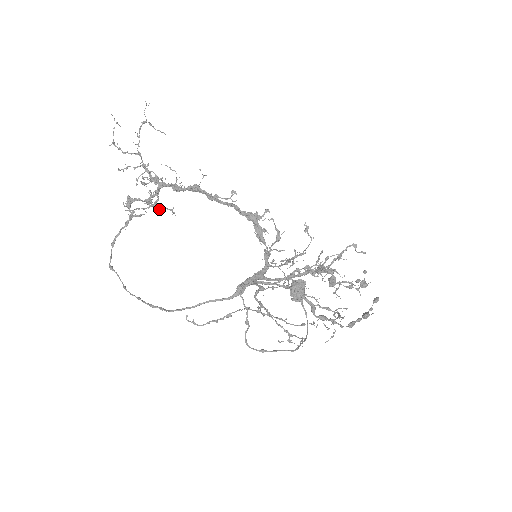
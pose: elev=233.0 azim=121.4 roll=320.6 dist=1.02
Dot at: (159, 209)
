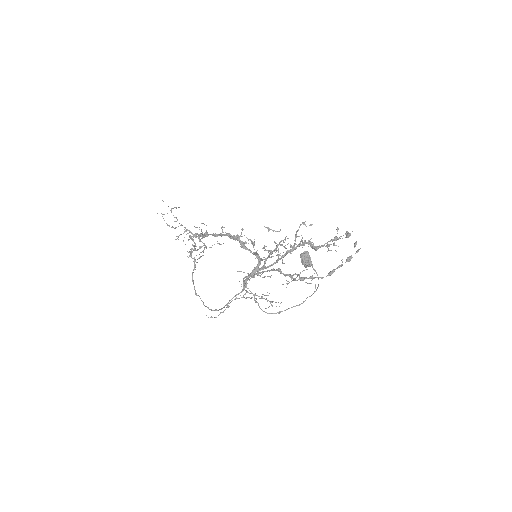
Dot at: (210, 247)
